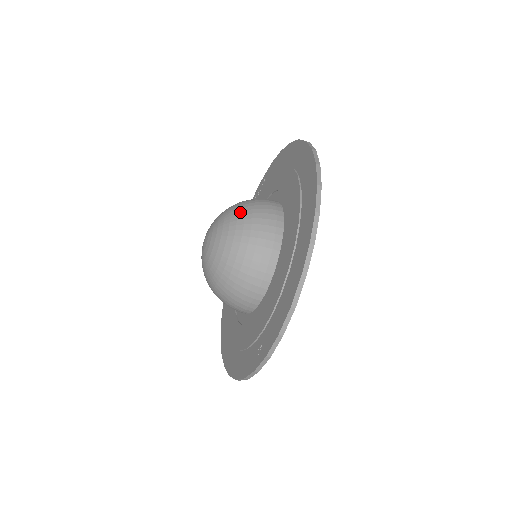
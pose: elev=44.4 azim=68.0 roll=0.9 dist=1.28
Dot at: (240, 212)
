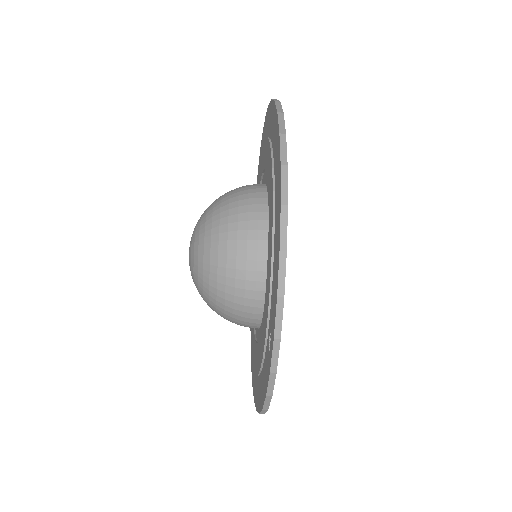
Dot at: (216, 201)
